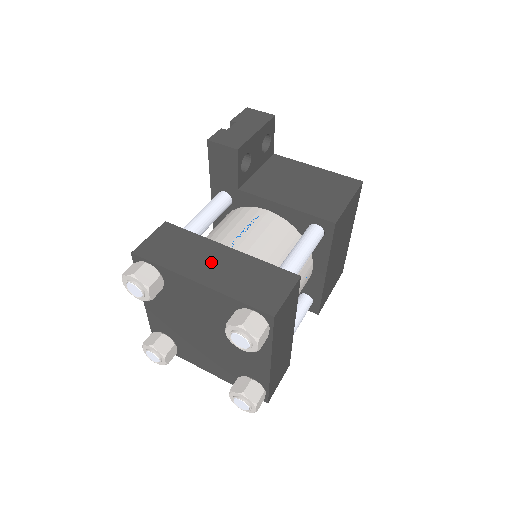
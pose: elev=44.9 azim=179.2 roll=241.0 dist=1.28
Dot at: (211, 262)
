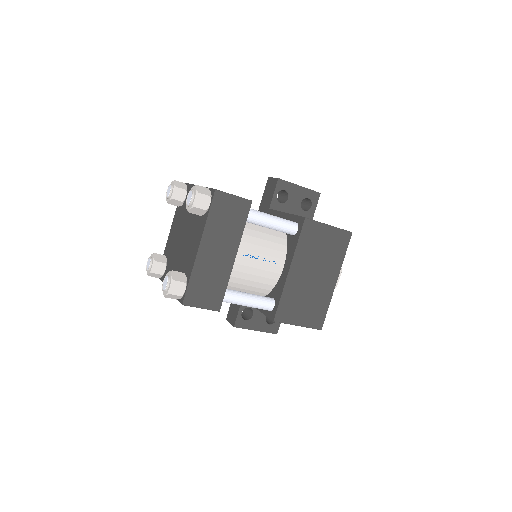
Dot at: occluded
